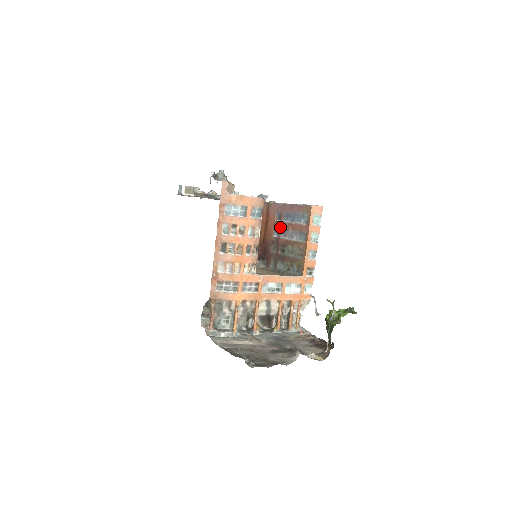
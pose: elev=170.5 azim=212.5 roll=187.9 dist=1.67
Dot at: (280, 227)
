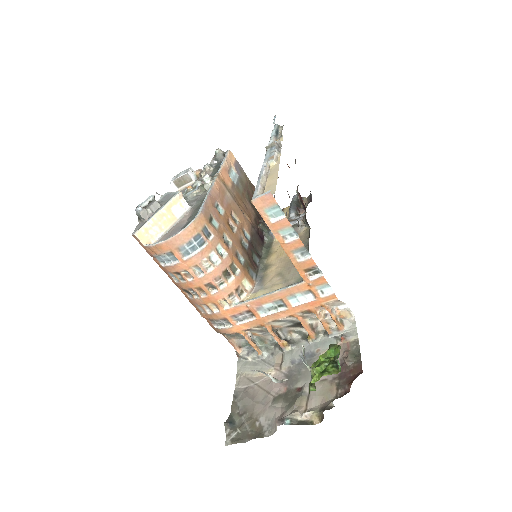
Dot at: occluded
